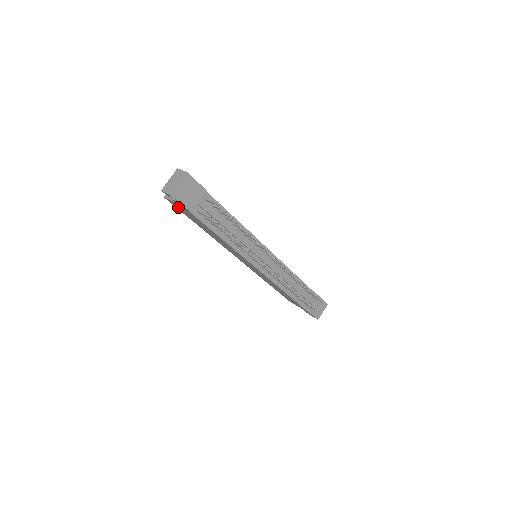
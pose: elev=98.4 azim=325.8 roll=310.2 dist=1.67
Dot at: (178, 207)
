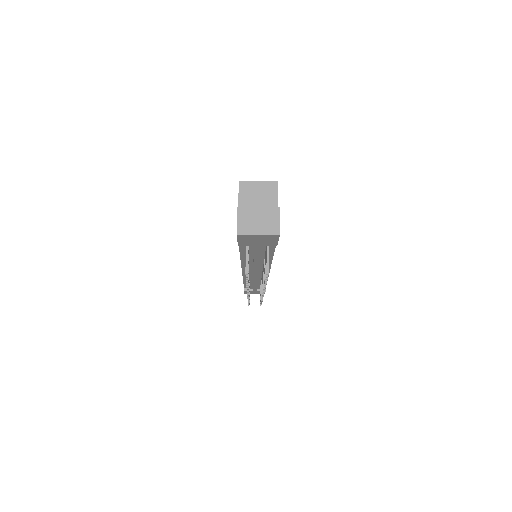
Dot at: occluded
